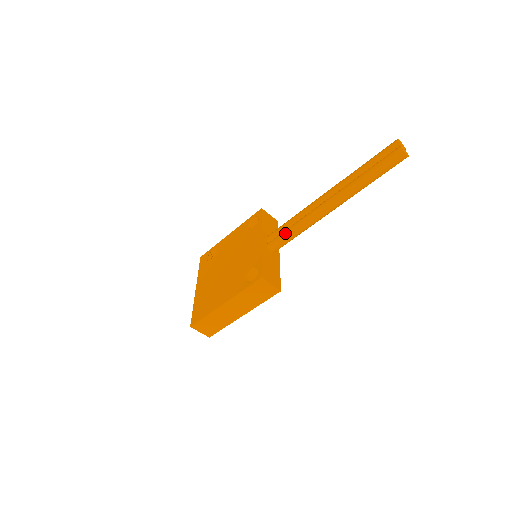
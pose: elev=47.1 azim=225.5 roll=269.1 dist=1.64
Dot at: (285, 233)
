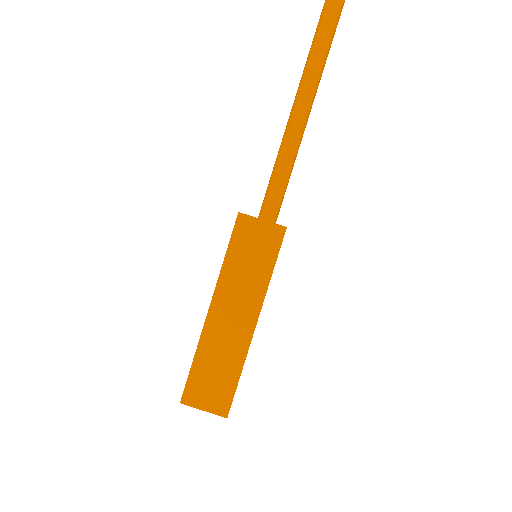
Dot at: (269, 182)
